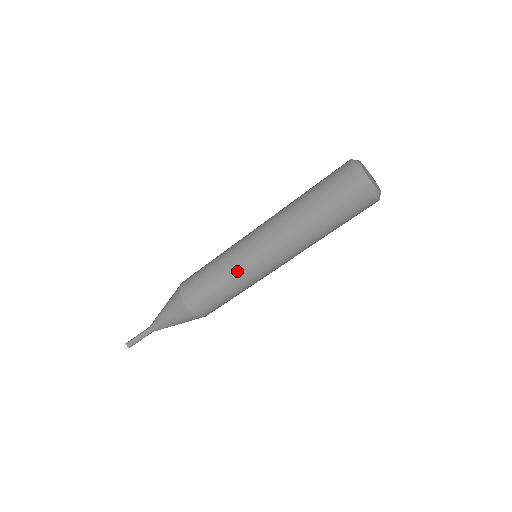
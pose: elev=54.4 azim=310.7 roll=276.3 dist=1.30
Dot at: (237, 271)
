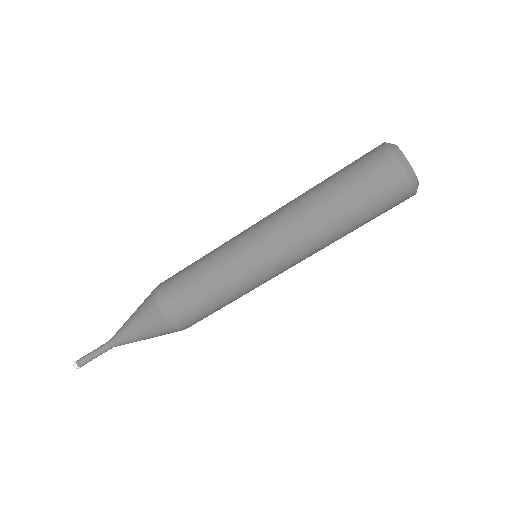
Dot at: (225, 256)
